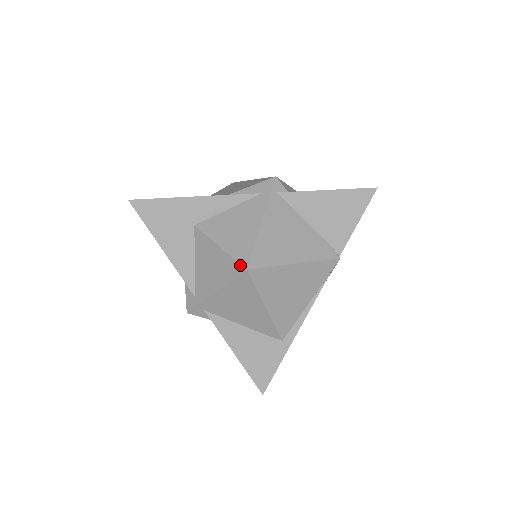
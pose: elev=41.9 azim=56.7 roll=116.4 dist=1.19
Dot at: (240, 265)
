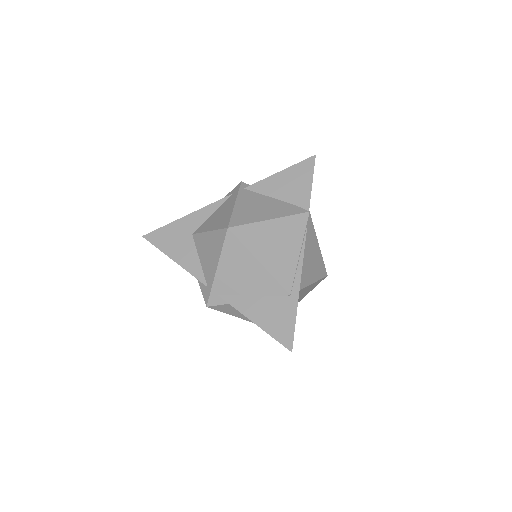
Dot at: (223, 229)
